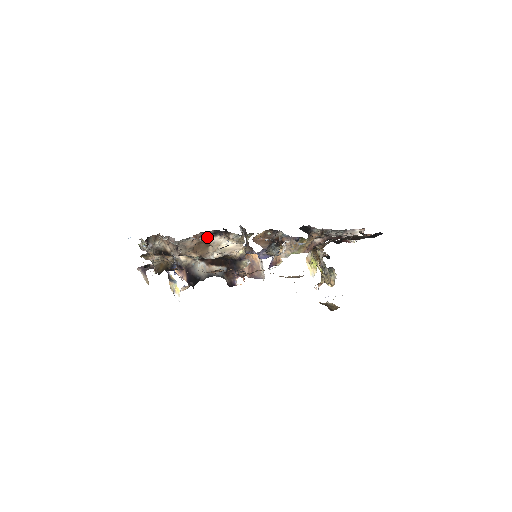
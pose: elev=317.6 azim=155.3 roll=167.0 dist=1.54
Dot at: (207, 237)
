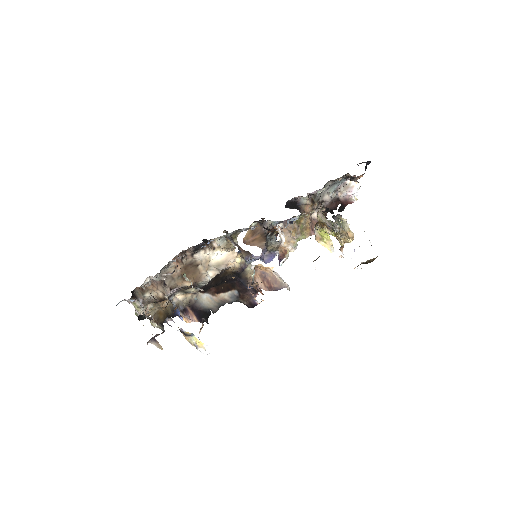
Dot at: (190, 257)
